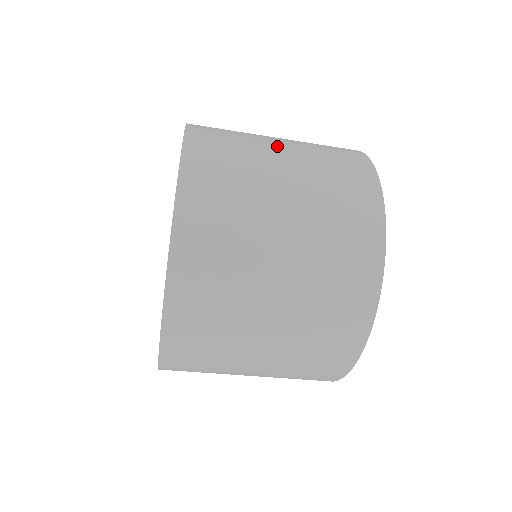
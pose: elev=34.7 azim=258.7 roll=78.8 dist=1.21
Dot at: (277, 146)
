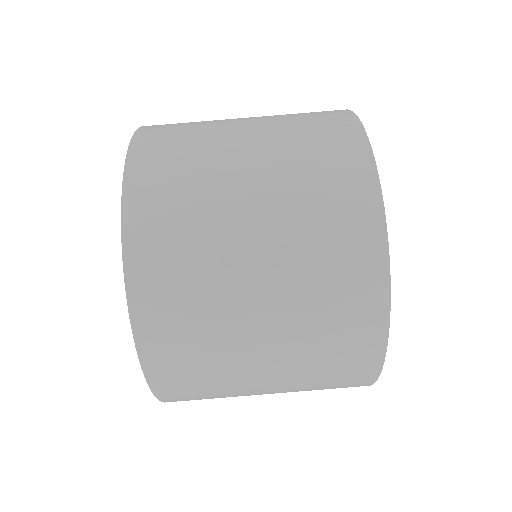
Dot at: occluded
